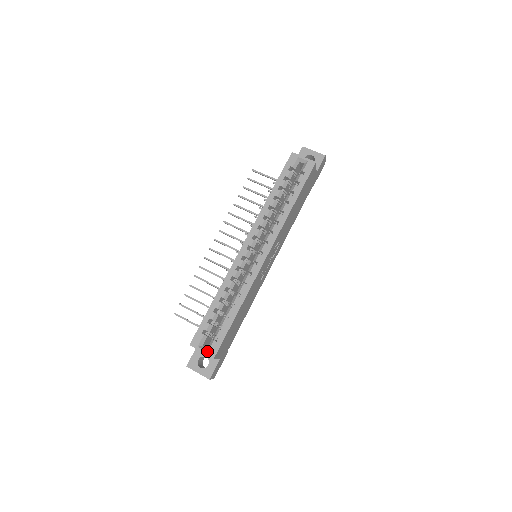
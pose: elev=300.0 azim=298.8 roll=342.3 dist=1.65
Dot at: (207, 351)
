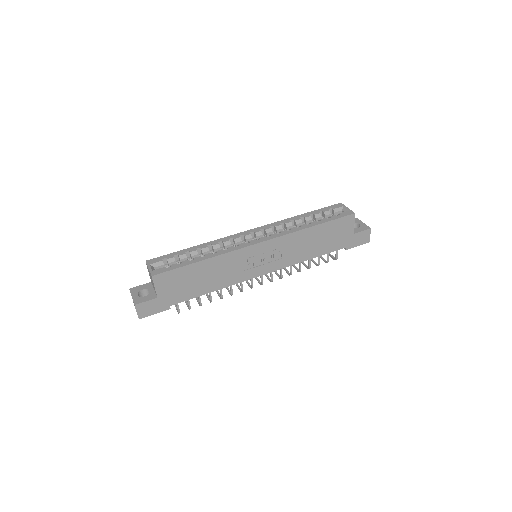
Dot at: (153, 270)
